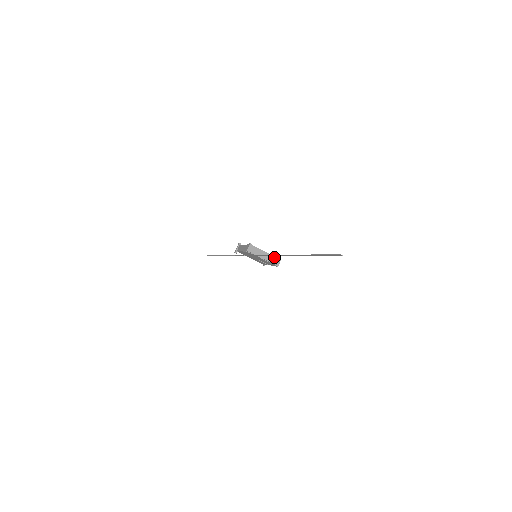
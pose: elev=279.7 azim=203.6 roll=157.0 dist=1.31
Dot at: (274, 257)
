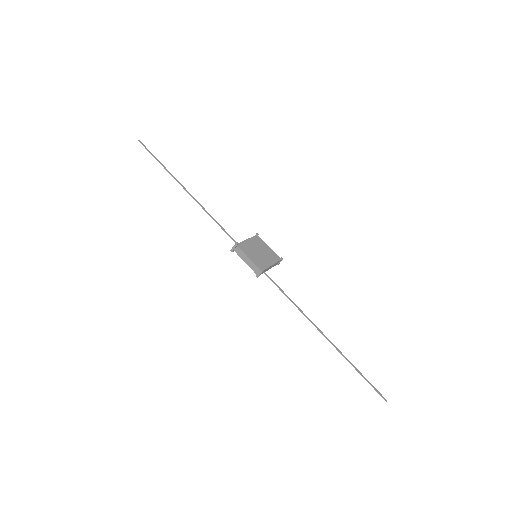
Dot at: (278, 262)
